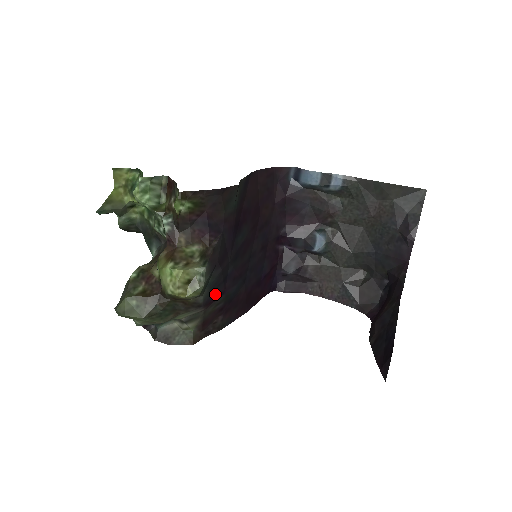
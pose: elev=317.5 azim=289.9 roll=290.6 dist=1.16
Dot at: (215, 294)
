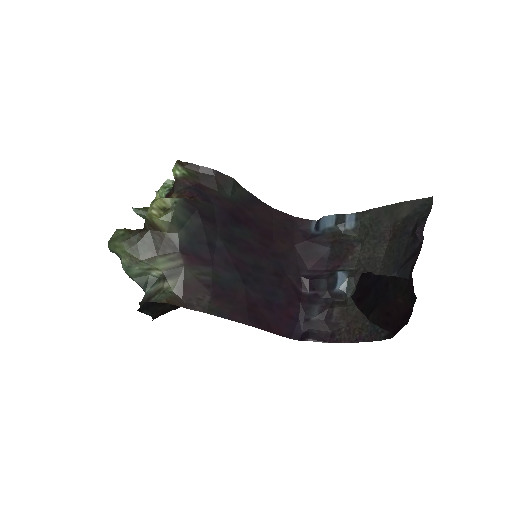
Dot at: (197, 251)
